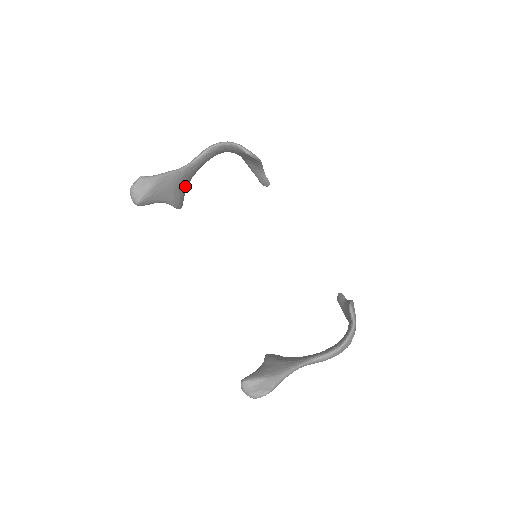
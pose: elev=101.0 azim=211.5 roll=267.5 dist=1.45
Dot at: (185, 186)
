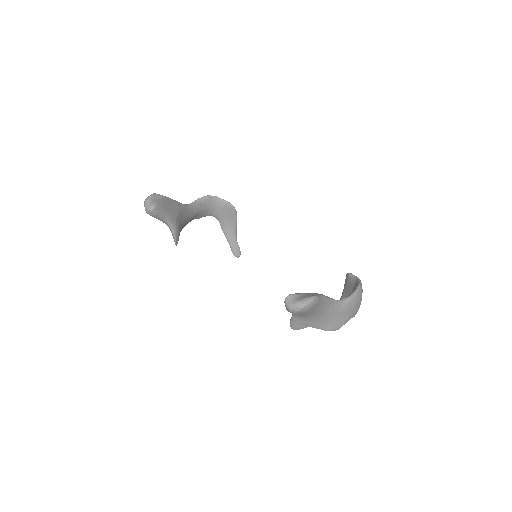
Dot at: (181, 224)
